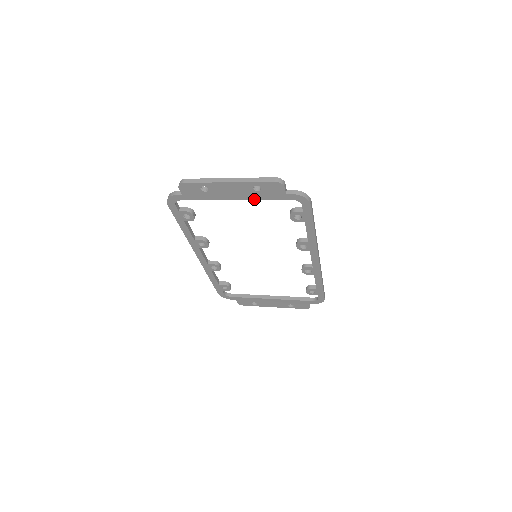
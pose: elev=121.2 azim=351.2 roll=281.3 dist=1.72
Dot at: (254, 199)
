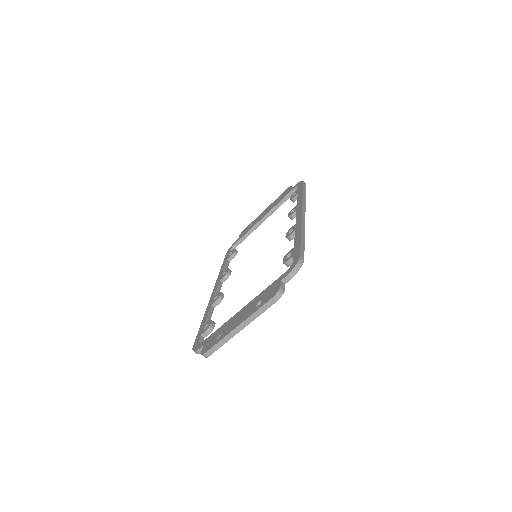
Dot at: occluded
